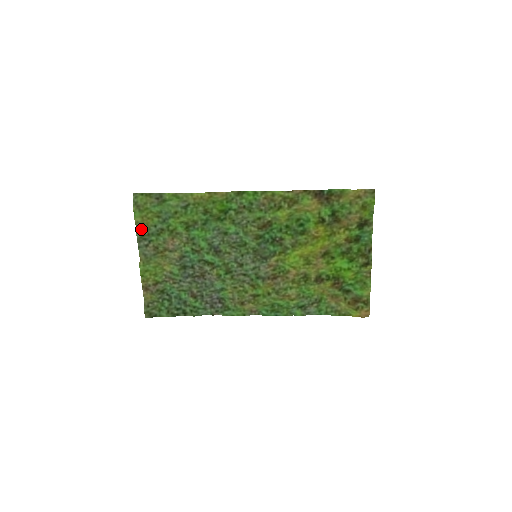
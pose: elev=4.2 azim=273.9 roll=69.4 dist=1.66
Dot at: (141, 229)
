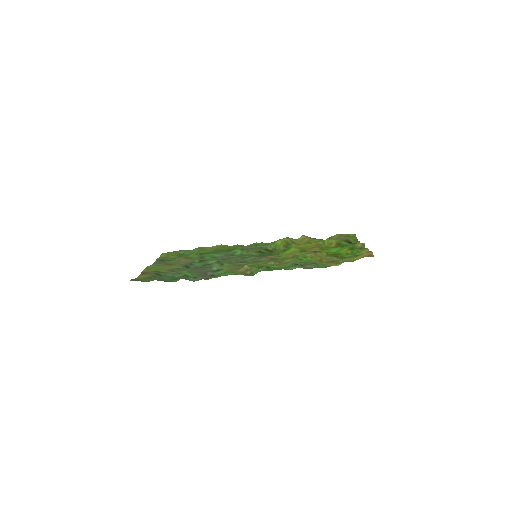
Dot at: (162, 258)
